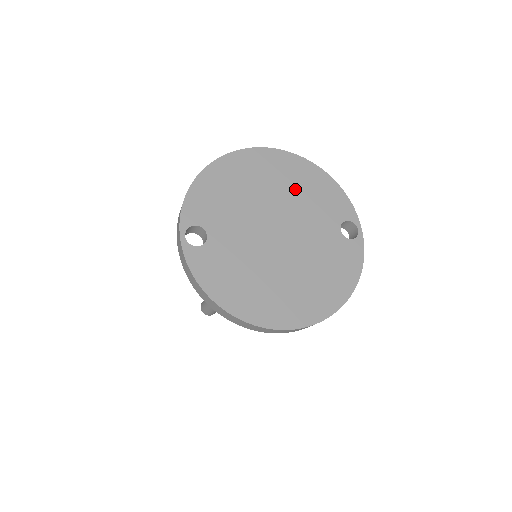
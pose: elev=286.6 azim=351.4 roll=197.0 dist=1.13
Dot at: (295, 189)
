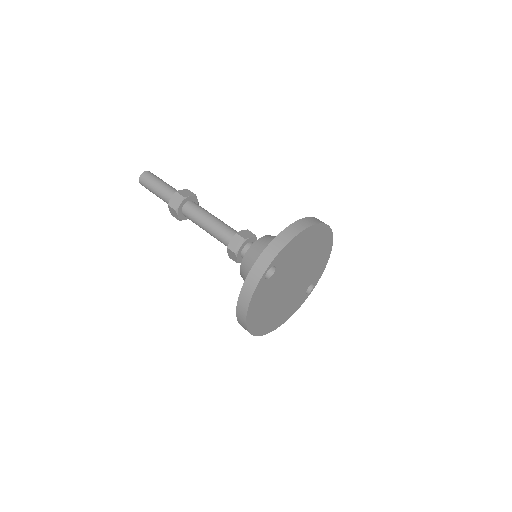
Dot at: (316, 258)
